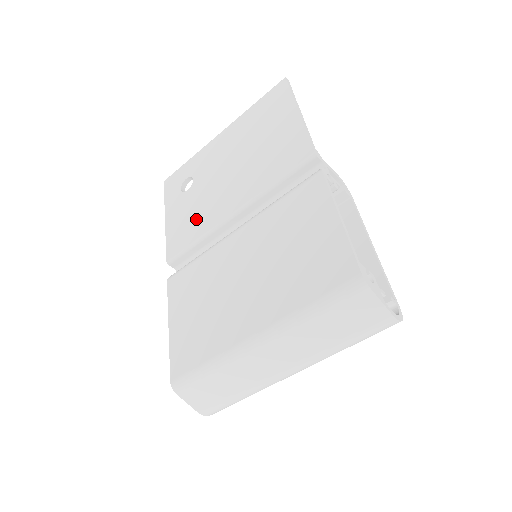
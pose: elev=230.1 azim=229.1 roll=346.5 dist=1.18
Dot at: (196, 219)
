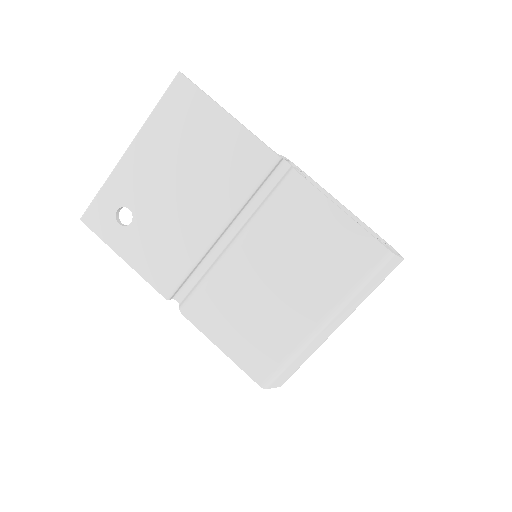
Dot at: (172, 249)
